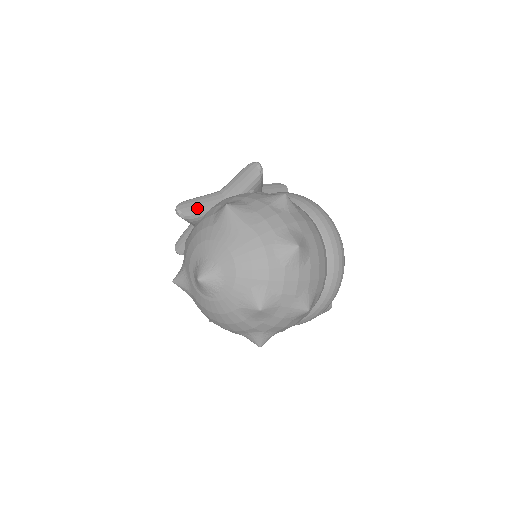
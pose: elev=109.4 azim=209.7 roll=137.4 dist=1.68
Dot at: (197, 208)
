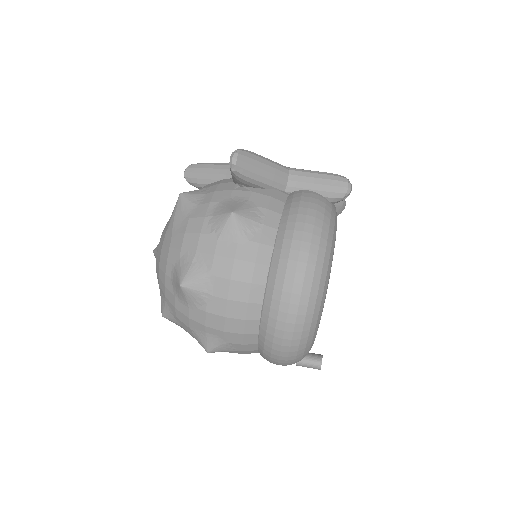
Dot at: (200, 177)
